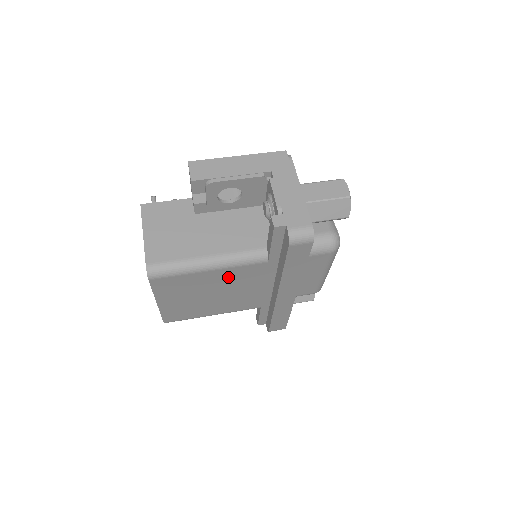
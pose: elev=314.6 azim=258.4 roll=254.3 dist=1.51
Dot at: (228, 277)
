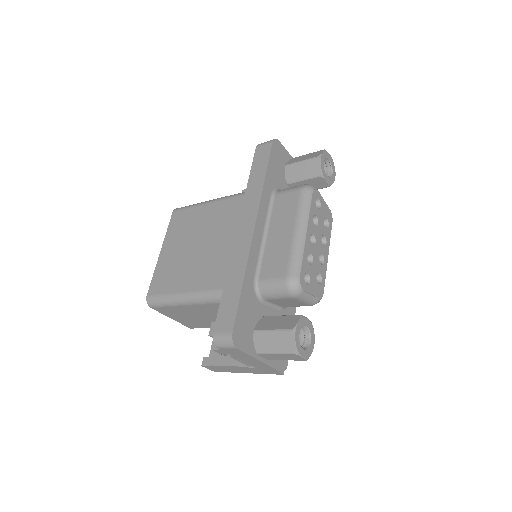
Dot at: (215, 216)
